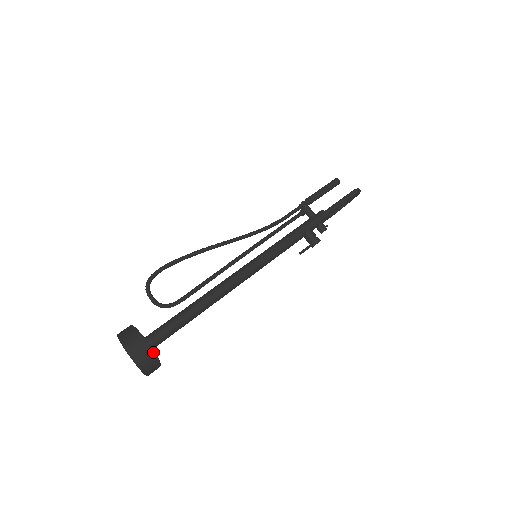
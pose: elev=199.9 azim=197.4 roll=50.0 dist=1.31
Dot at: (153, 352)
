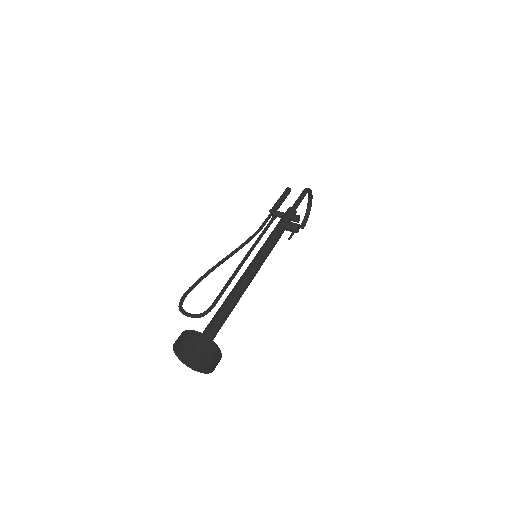
Dot at: (207, 337)
